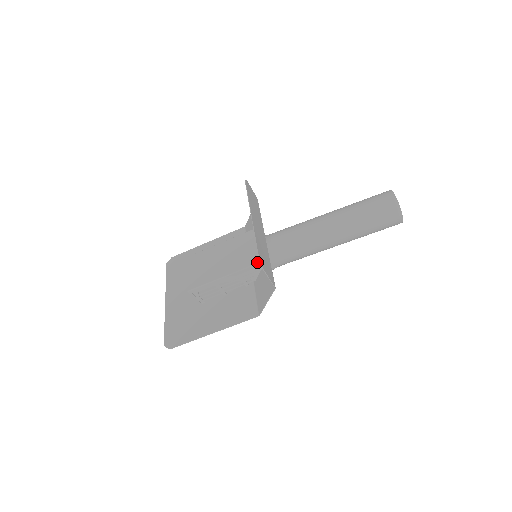
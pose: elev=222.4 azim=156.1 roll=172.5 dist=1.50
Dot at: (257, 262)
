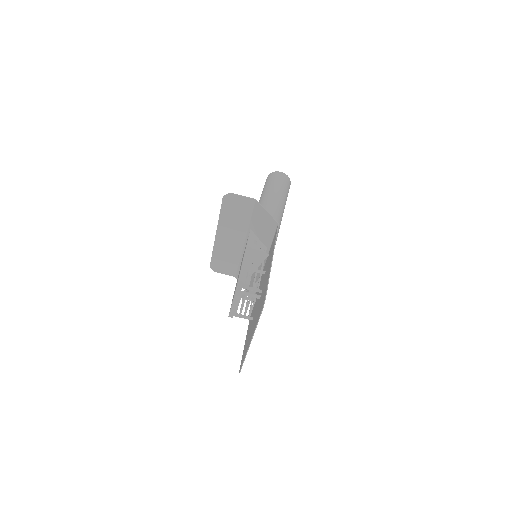
Dot at: (248, 236)
